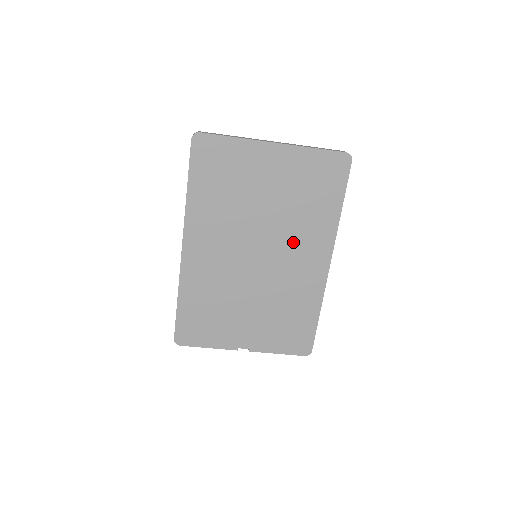
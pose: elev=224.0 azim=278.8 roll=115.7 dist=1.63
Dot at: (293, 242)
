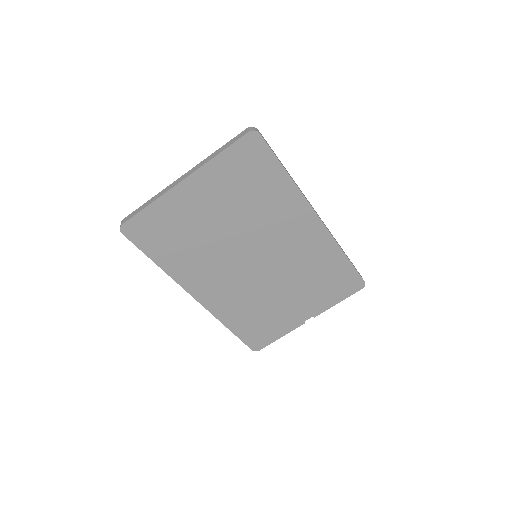
Dot at: (273, 230)
